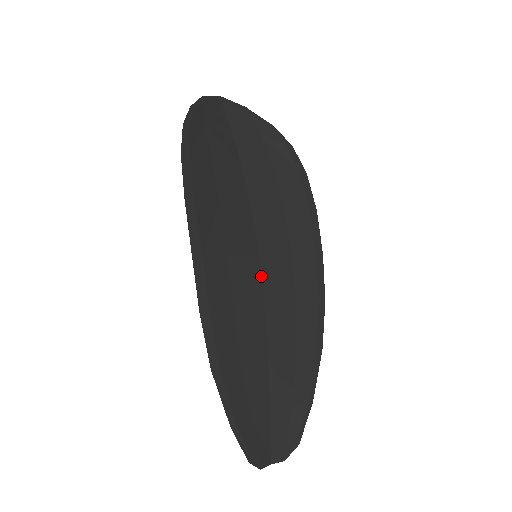
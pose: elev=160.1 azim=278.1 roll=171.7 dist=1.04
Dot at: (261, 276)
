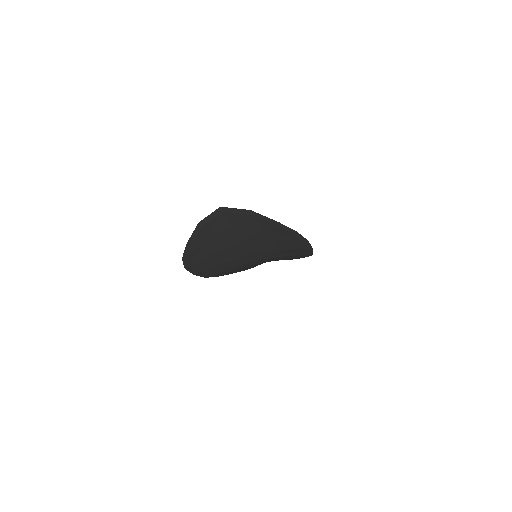
Dot at: (258, 261)
